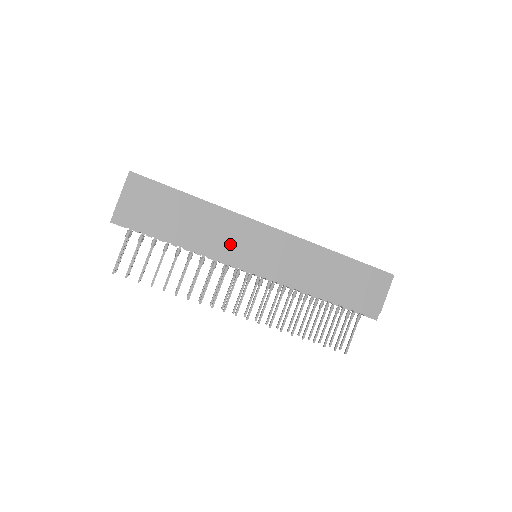
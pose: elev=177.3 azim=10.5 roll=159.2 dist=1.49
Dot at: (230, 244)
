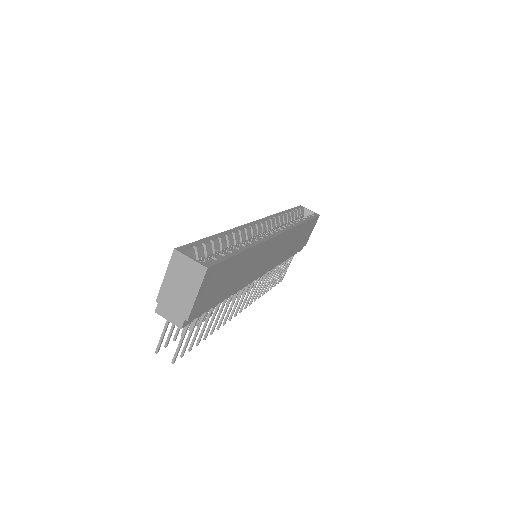
Dot at: (256, 268)
